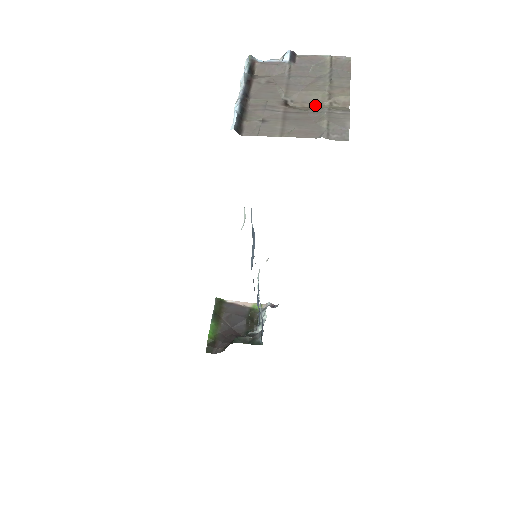
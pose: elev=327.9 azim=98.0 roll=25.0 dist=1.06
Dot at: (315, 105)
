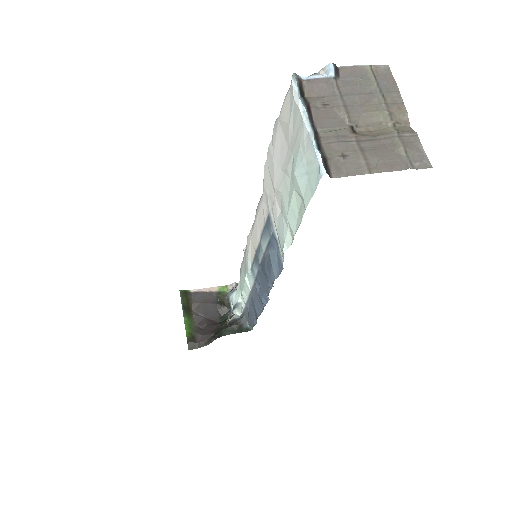
Dot at: (380, 128)
